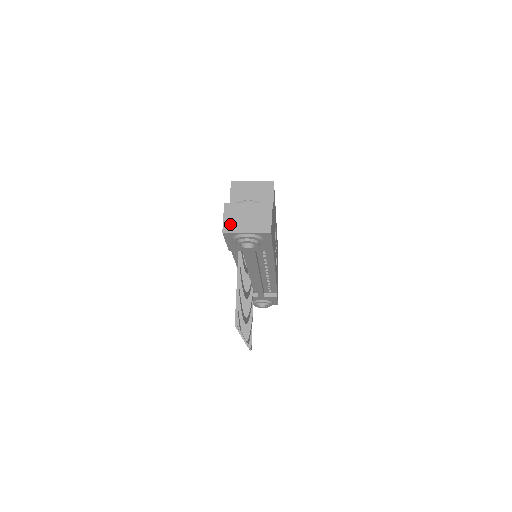
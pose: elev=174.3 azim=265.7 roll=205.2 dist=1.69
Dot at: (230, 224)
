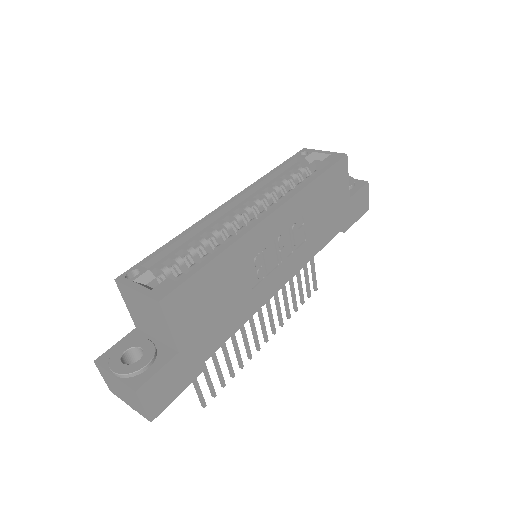
Dot at: (111, 388)
